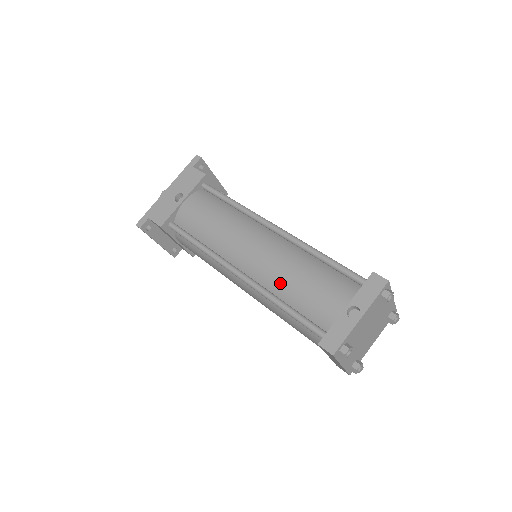
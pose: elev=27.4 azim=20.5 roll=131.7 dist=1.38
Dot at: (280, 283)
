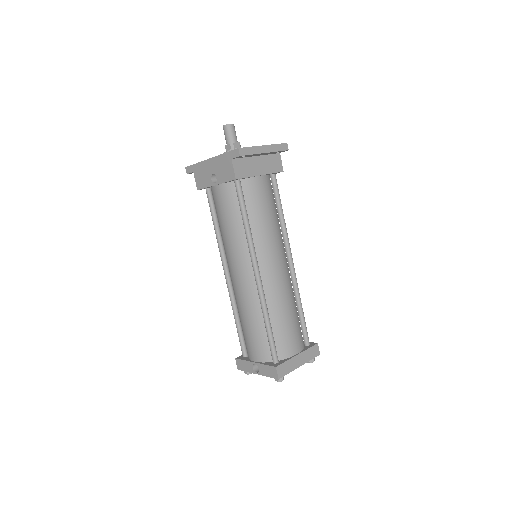
Dot at: (239, 310)
